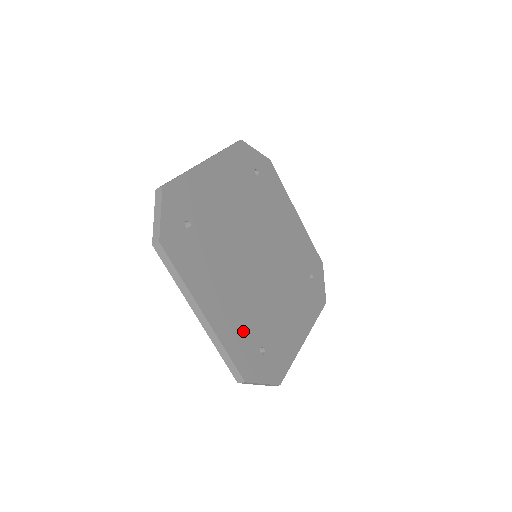
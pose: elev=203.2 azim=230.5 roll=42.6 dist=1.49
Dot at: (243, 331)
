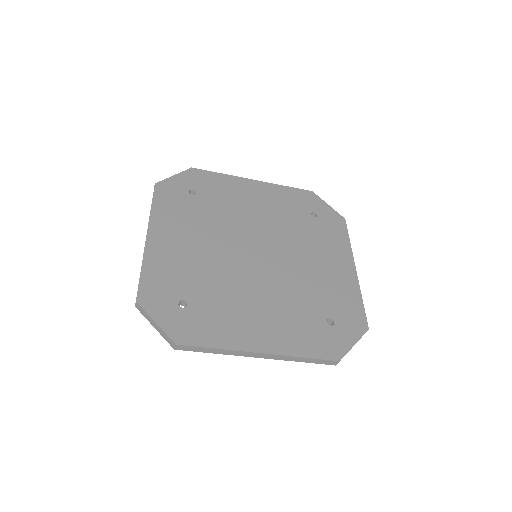
Dot at: (176, 274)
